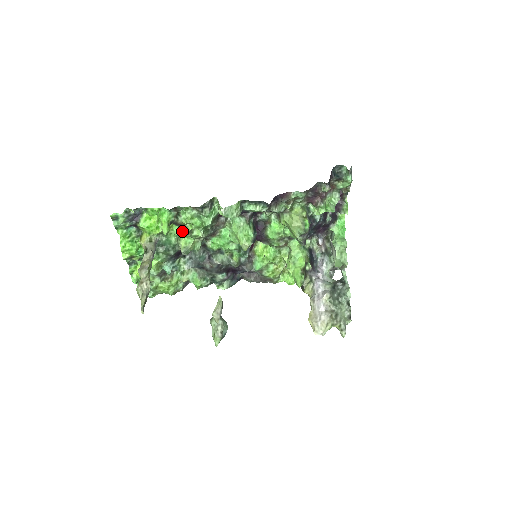
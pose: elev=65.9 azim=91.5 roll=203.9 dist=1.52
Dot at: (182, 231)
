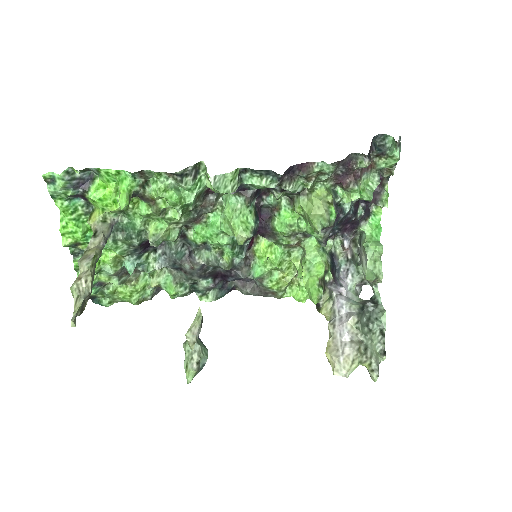
Dot at: (151, 210)
